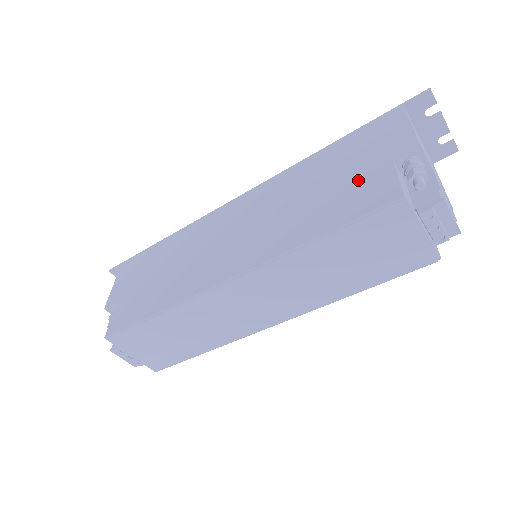
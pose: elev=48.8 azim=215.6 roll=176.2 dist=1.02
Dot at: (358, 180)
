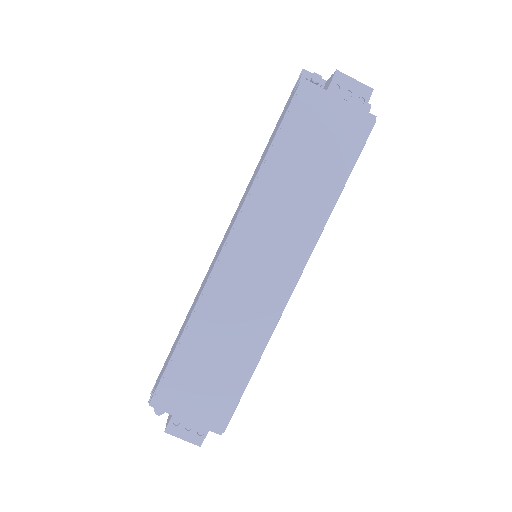
Dot at: (280, 120)
